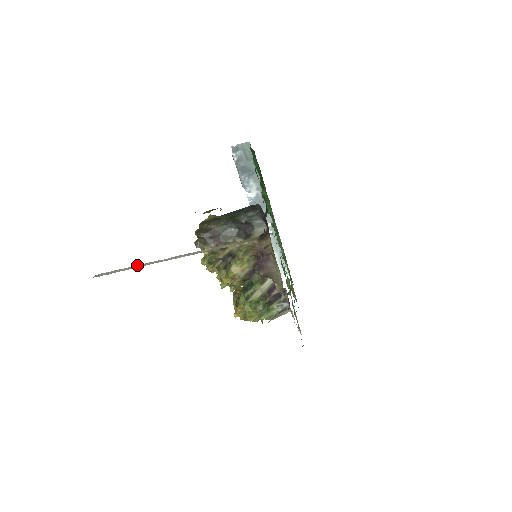
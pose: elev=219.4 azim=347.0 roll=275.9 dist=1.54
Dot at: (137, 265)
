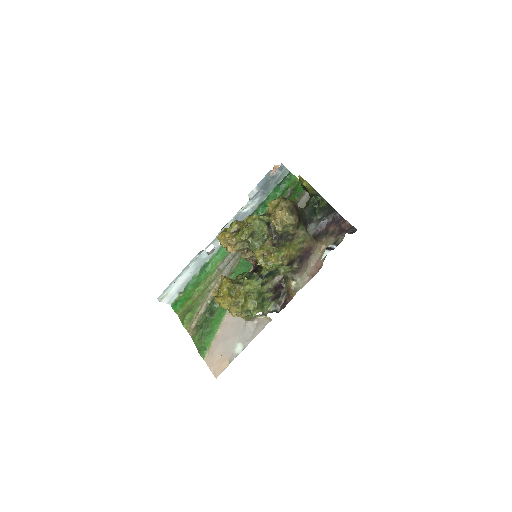
Dot at: occluded
